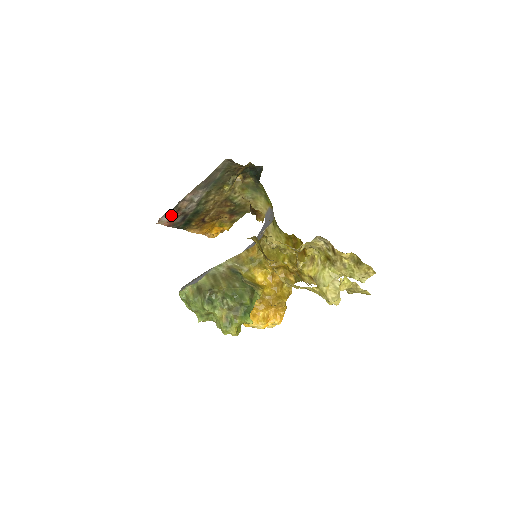
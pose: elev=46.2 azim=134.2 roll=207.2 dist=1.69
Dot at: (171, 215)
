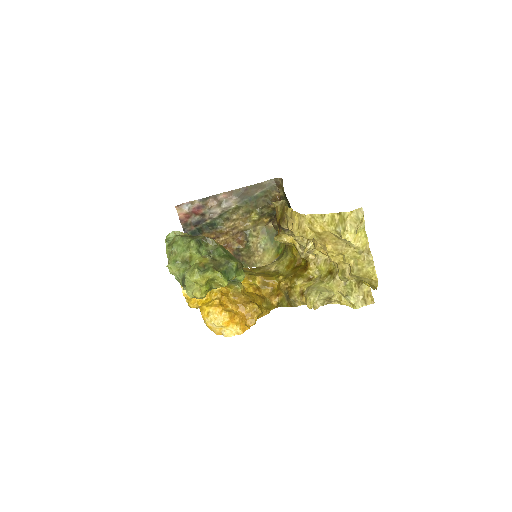
Dot at: (193, 208)
